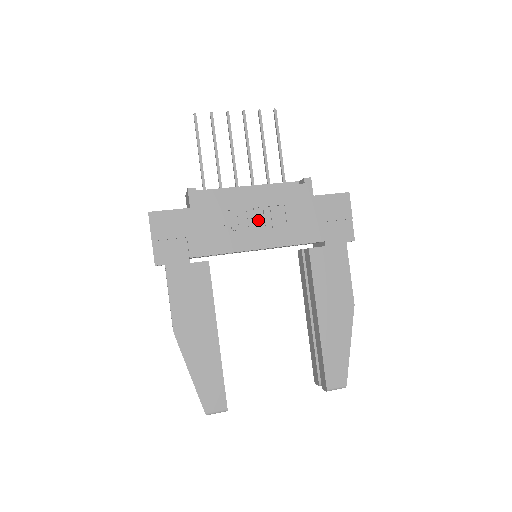
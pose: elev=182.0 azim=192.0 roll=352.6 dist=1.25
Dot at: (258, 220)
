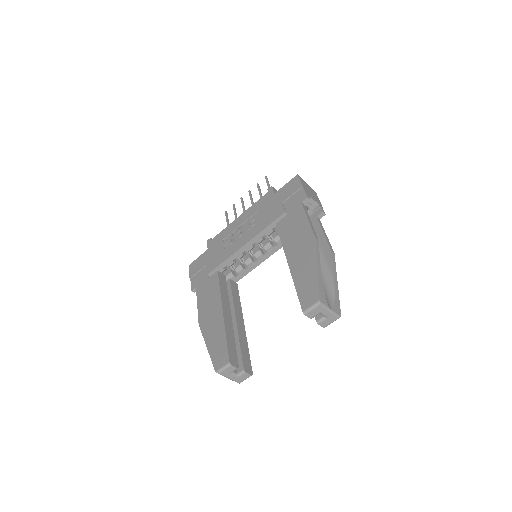
Dot at: (243, 230)
